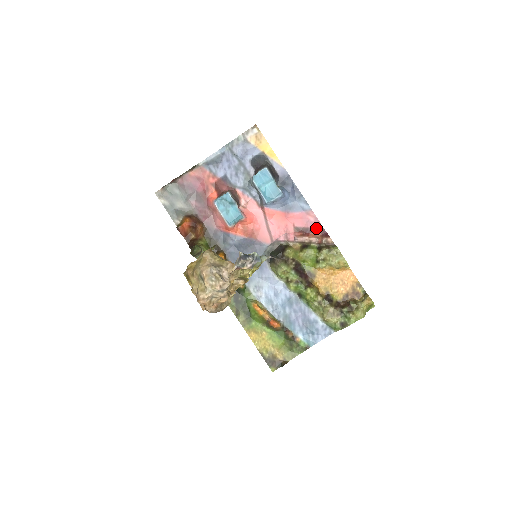
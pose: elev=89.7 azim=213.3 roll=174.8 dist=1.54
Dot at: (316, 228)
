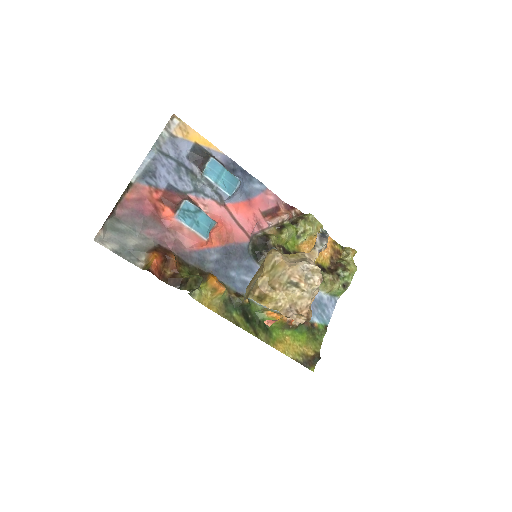
Dot at: (279, 205)
